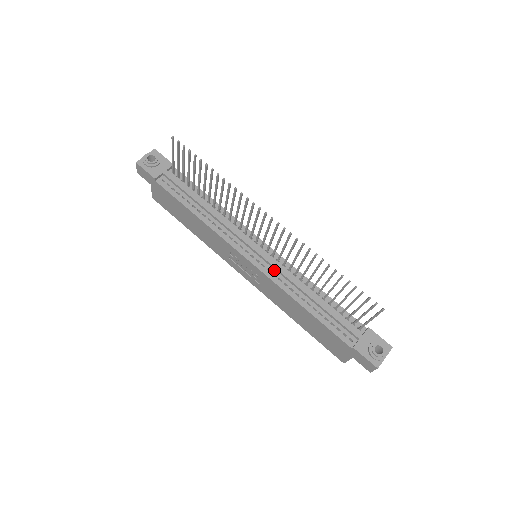
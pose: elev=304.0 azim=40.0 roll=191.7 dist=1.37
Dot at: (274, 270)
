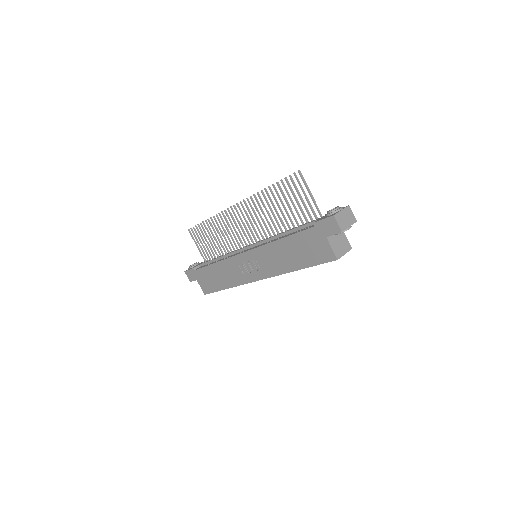
Dot at: (261, 244)
